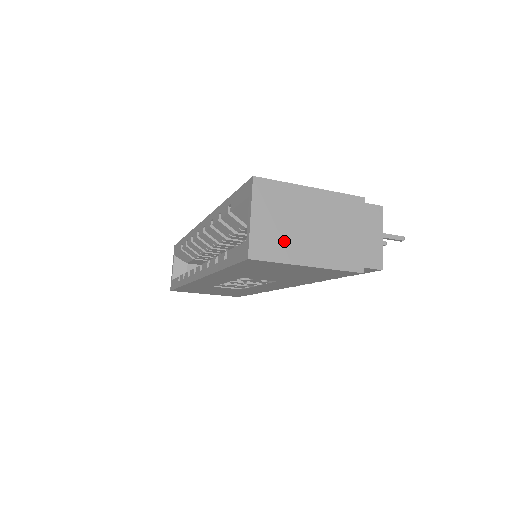
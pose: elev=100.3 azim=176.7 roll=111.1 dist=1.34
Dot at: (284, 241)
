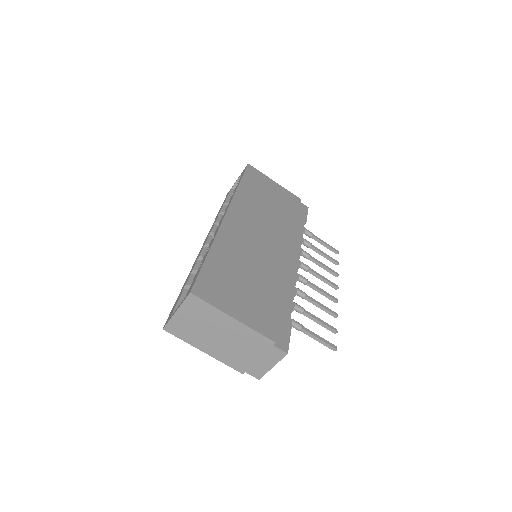
Dot at: (193, 333)
